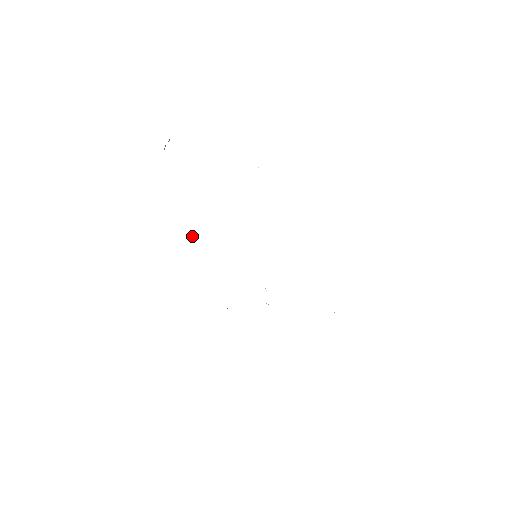
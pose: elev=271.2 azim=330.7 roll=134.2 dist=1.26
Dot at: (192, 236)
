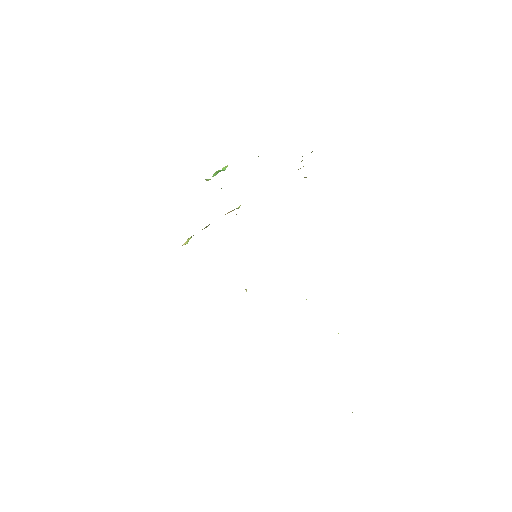
Dot at: (188, 240)
